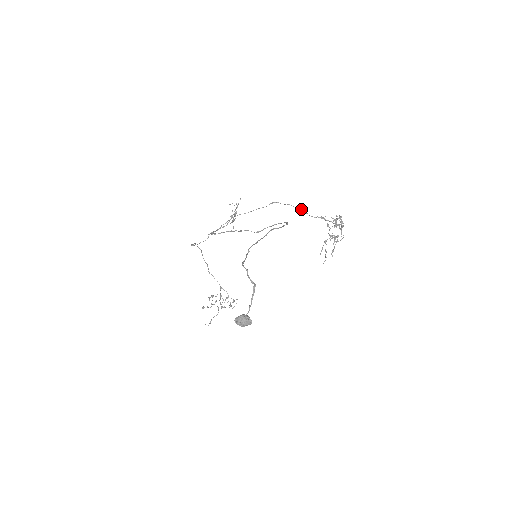
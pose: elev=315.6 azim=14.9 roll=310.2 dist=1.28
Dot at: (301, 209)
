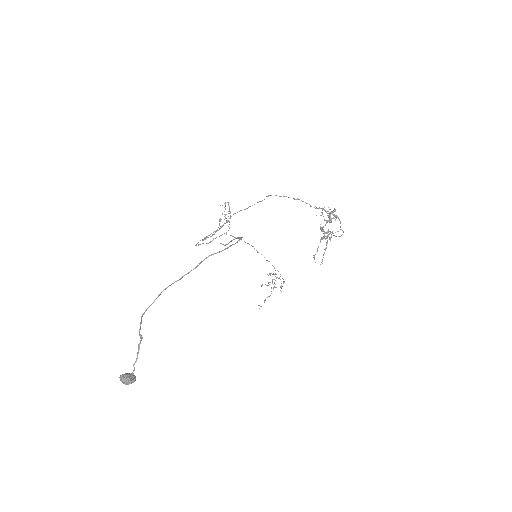
Dot at: occluded
